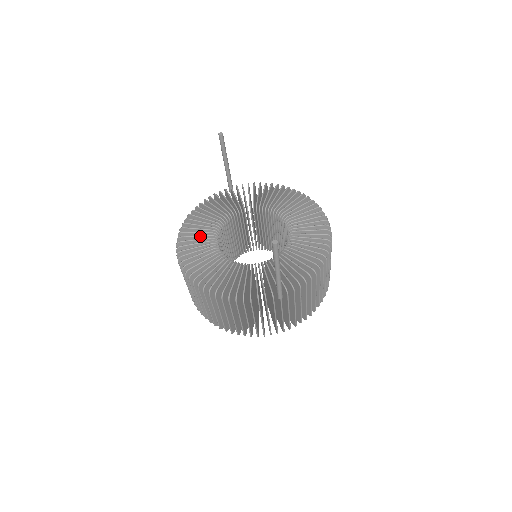
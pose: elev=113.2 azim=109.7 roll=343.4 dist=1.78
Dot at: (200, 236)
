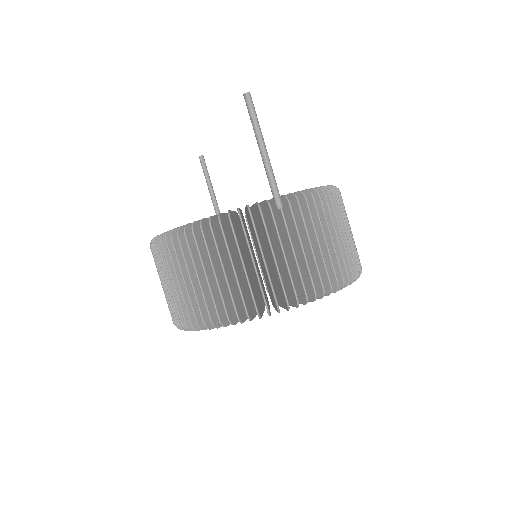
Dot at: occluded
